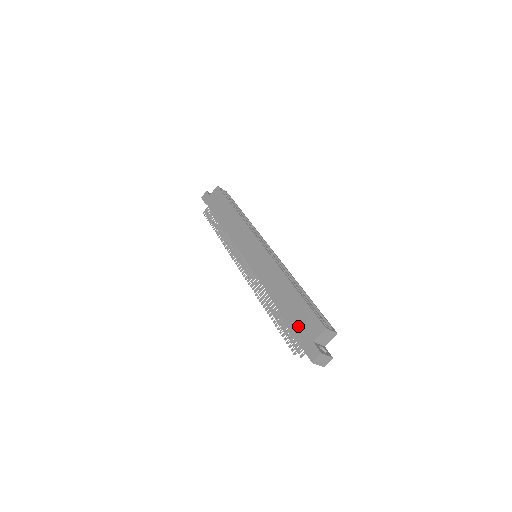
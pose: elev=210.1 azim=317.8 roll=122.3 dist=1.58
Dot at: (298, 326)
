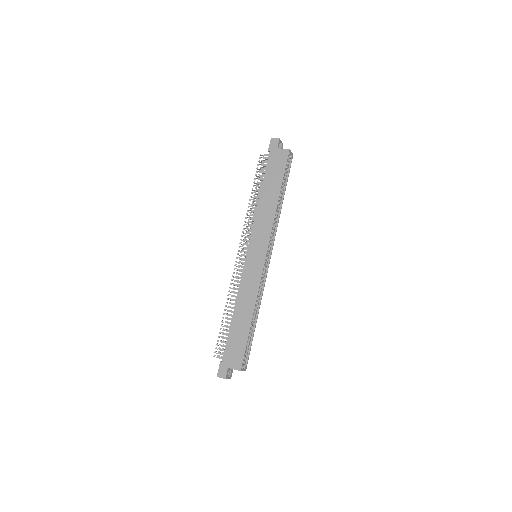
Dot at: (230, 348)
